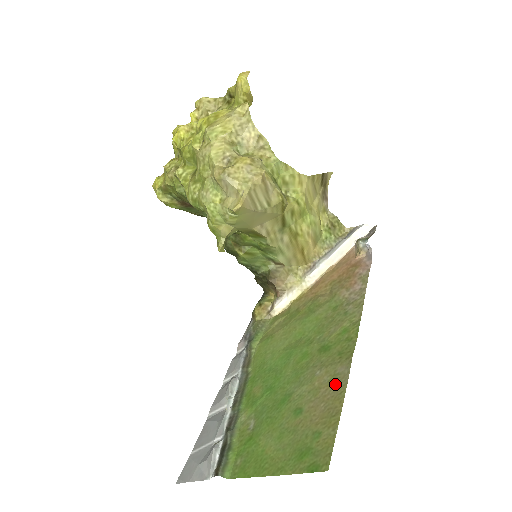
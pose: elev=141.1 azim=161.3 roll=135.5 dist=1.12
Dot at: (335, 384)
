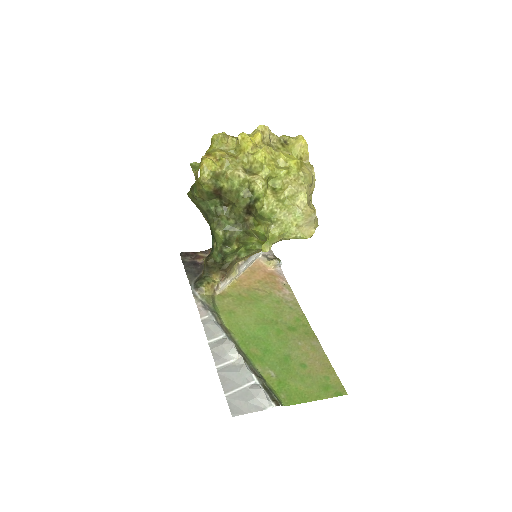
Dot at: (317, 351)
